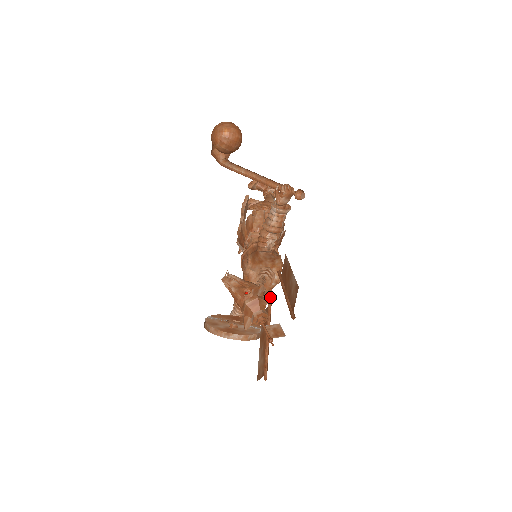
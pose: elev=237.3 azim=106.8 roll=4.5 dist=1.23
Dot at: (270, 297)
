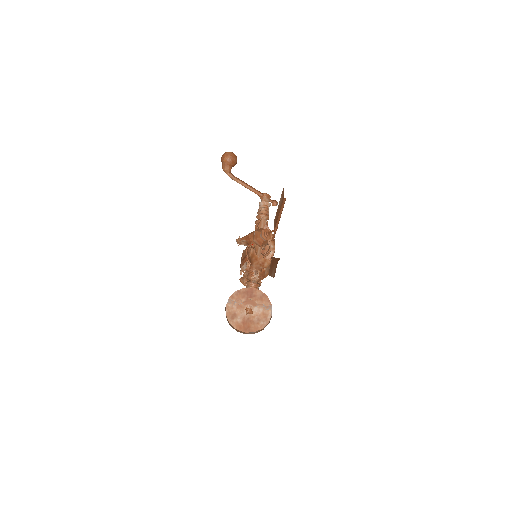
Dot at: occluded
